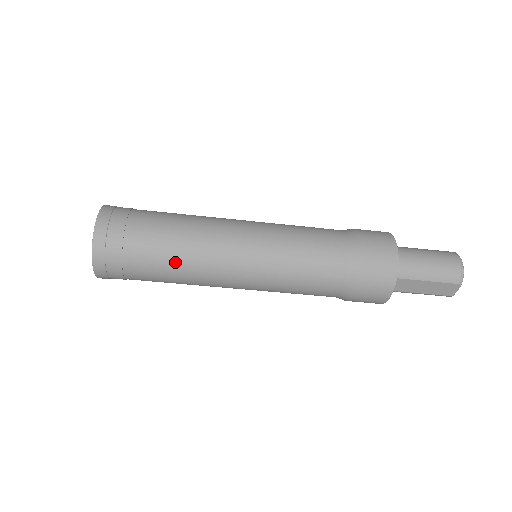
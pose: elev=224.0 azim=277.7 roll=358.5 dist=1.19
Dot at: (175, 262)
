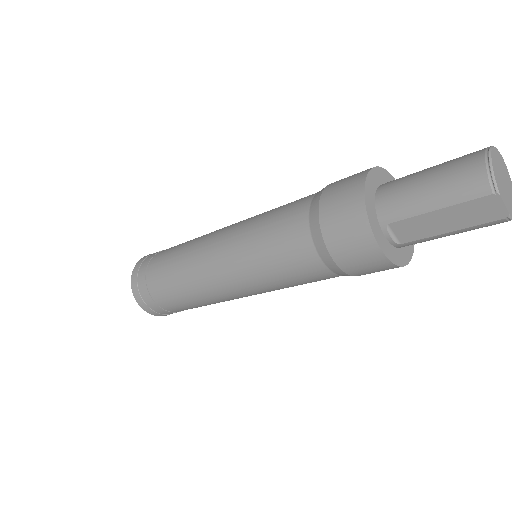
Dot at: (178, 286)
